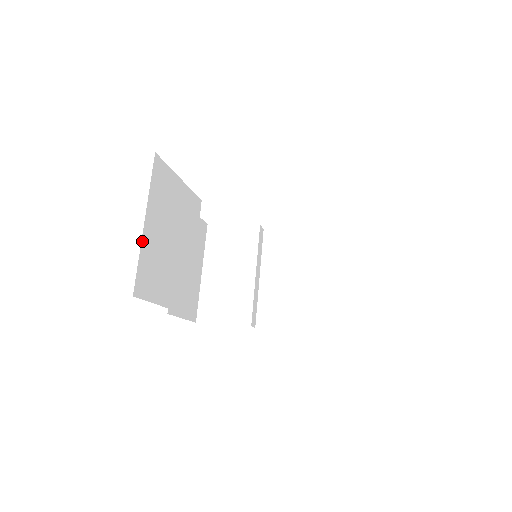
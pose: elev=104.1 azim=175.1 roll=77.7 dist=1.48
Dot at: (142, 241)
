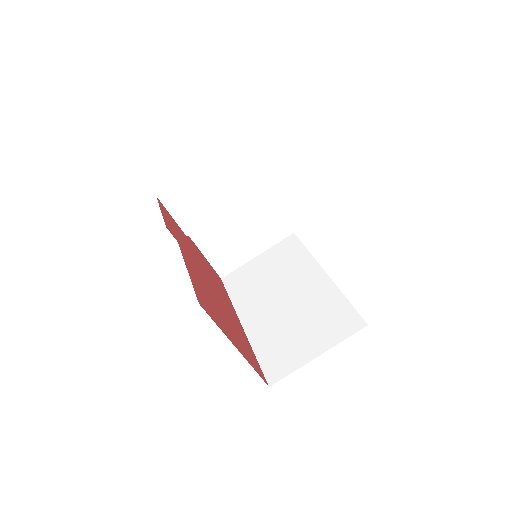
Dot at: occluded
